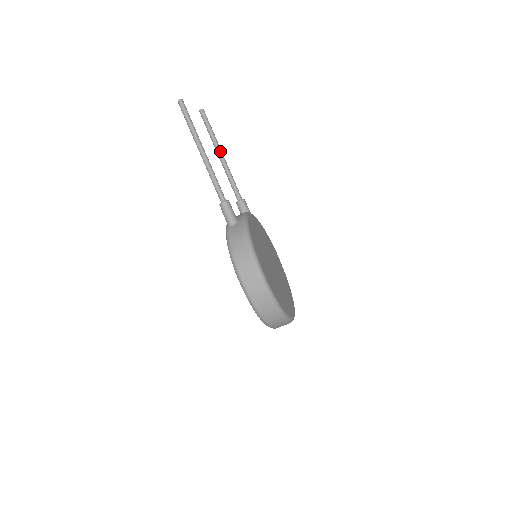
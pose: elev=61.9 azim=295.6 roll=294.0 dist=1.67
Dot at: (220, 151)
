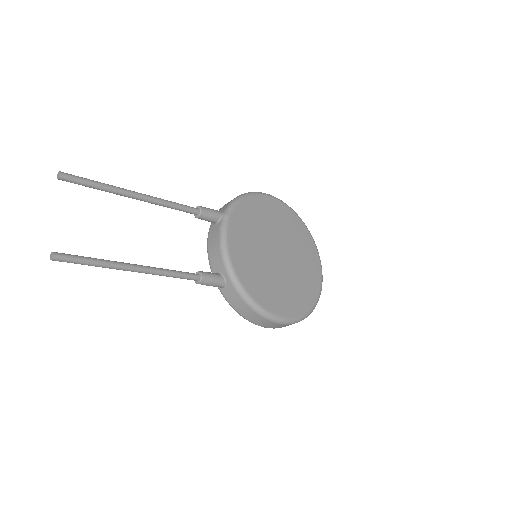
Dot at: (131, 196)
